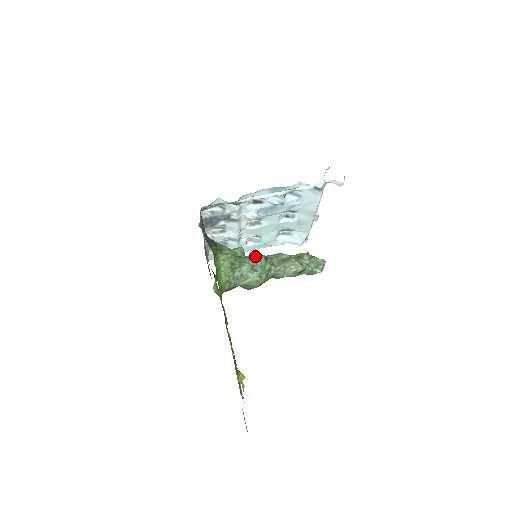
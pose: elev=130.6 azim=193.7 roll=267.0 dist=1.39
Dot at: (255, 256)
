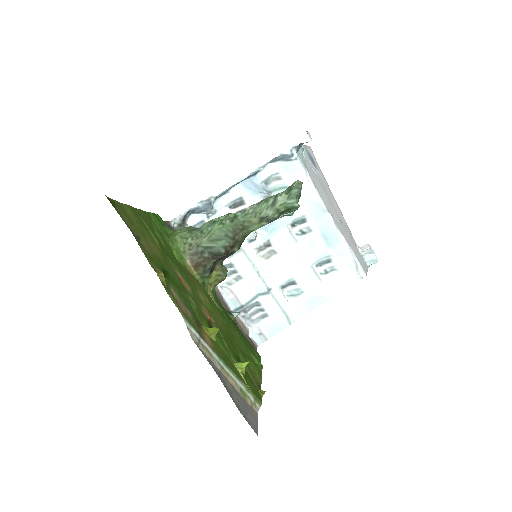
Dot at: occluded
